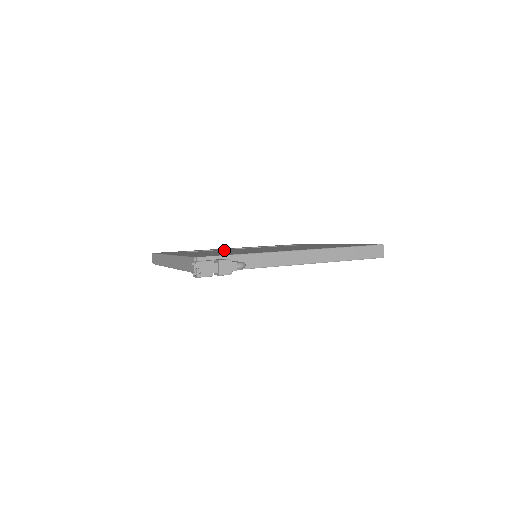
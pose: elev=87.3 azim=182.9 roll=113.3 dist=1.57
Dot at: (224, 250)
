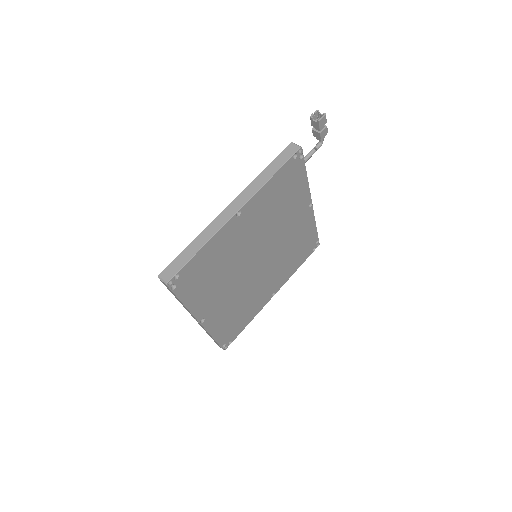
Dot at: occluded
